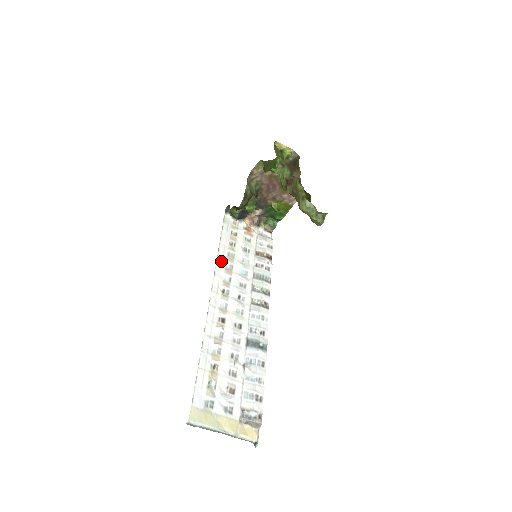
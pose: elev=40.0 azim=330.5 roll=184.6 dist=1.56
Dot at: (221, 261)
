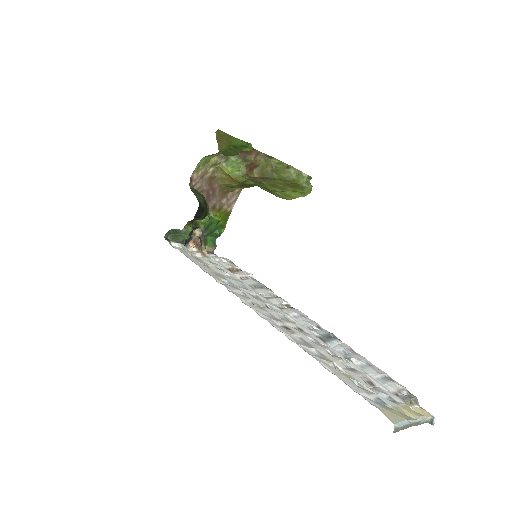
Dot at: (219, 280)
